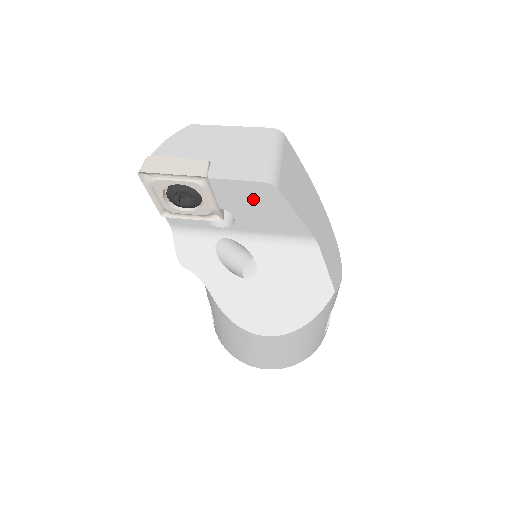
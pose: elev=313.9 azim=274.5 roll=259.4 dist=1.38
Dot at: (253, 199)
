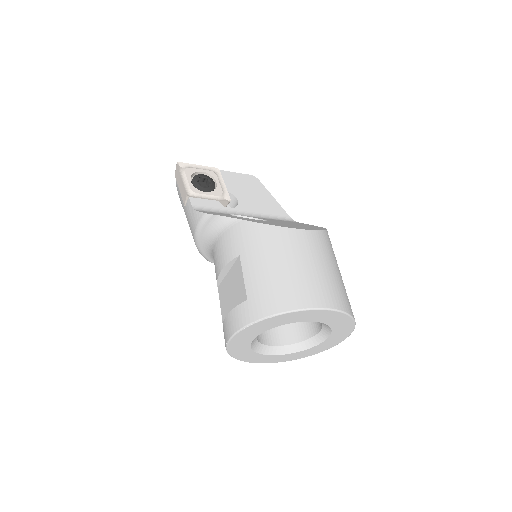
Dot at: (247, 186)
